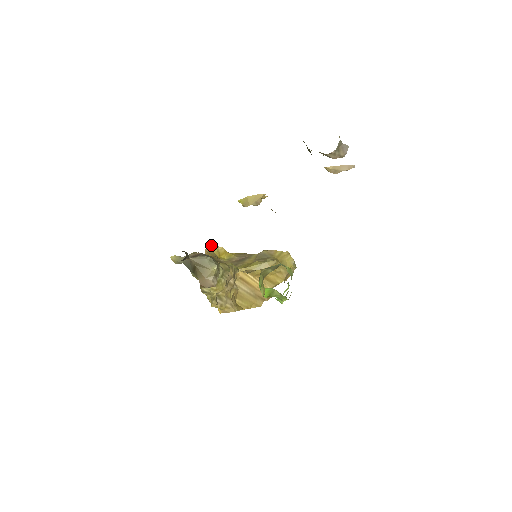
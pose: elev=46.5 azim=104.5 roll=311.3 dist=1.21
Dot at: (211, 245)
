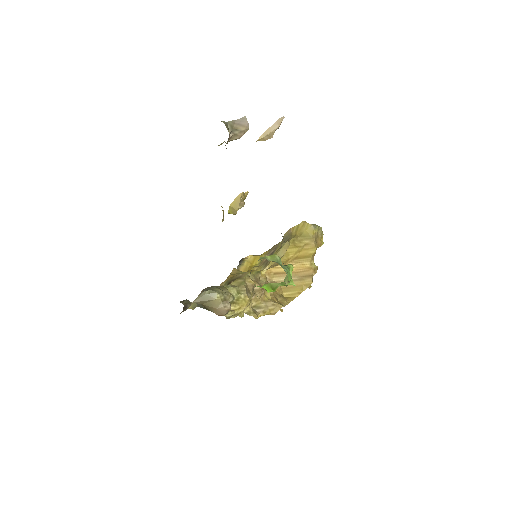
Dot at: (239, 261)
